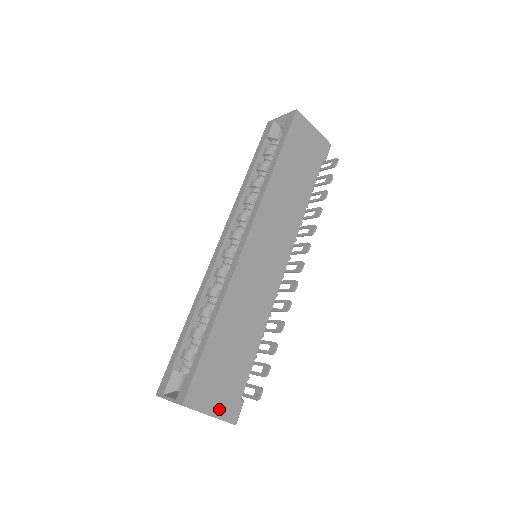
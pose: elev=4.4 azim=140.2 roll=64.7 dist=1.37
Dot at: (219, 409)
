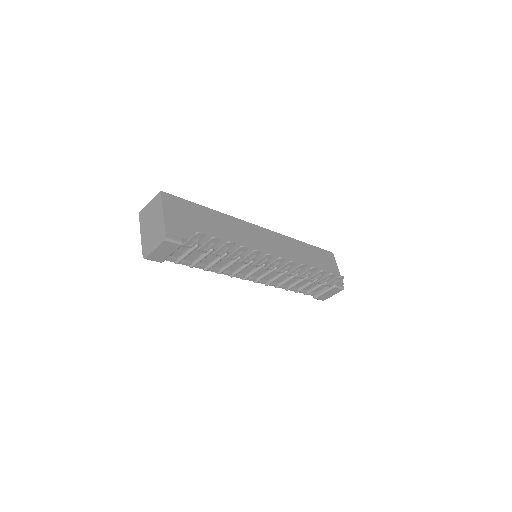
Dot at: (170, 220)
